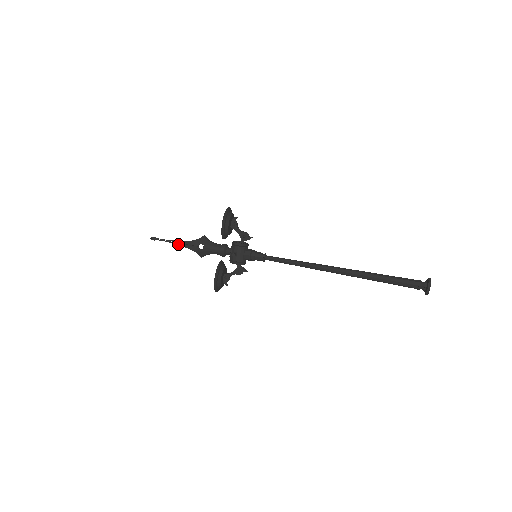
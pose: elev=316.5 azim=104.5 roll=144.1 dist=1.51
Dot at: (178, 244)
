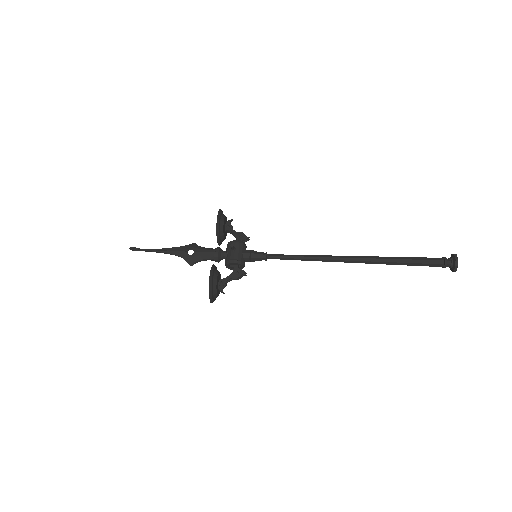
Dot at: (163, 252)
